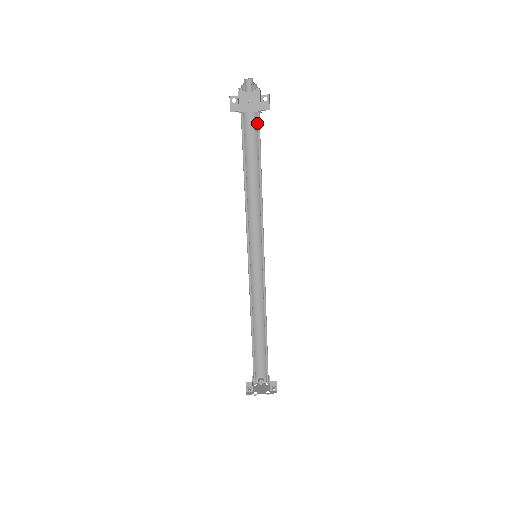
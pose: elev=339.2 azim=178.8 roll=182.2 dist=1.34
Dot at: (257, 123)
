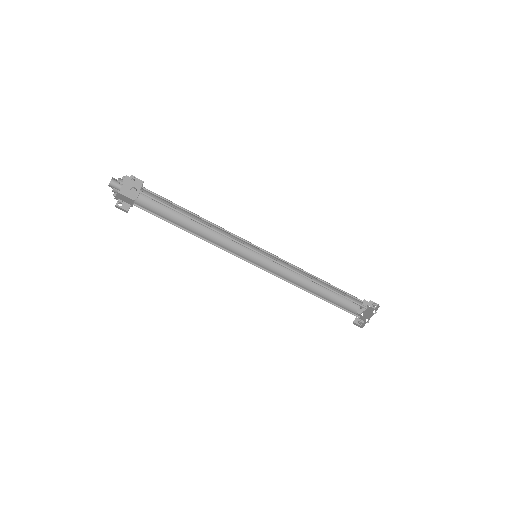
Dot at: occluded
